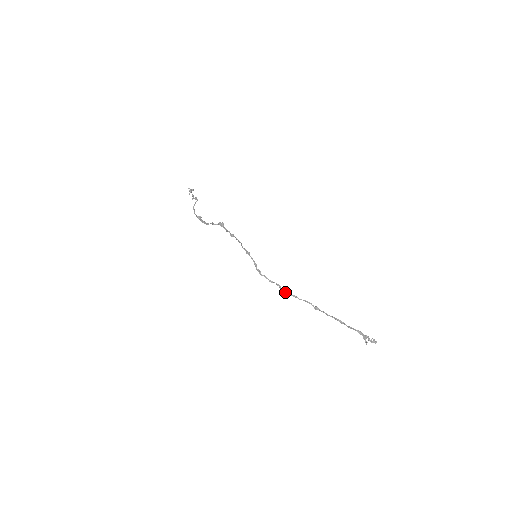
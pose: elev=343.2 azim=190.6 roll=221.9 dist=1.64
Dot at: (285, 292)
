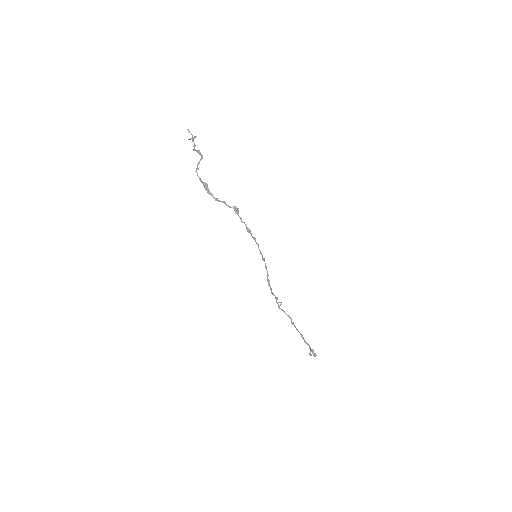
Dot at: (278, 305)
